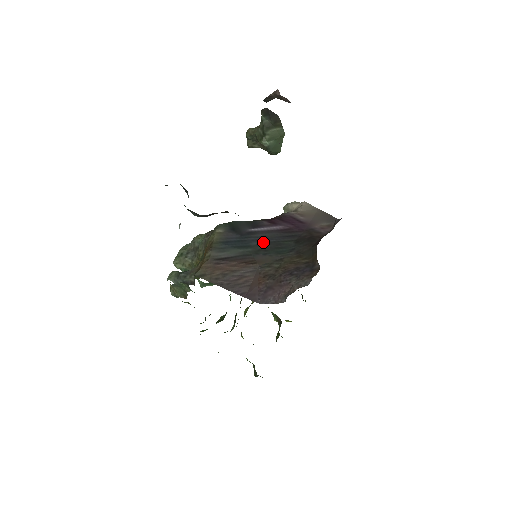
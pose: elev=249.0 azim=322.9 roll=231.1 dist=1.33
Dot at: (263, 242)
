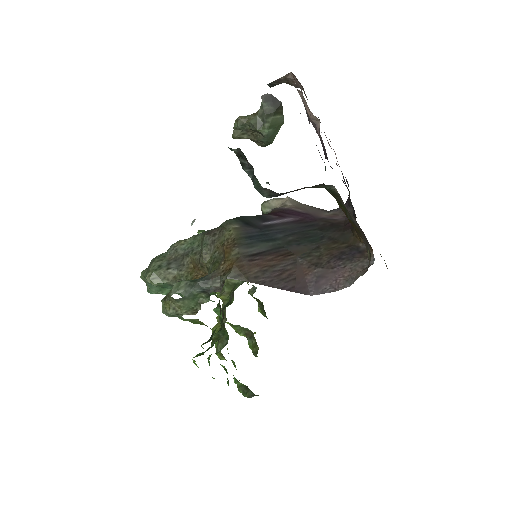
Dot at: (288, 233)
